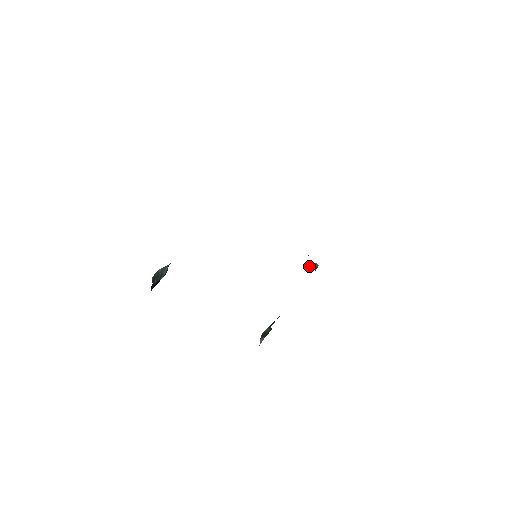
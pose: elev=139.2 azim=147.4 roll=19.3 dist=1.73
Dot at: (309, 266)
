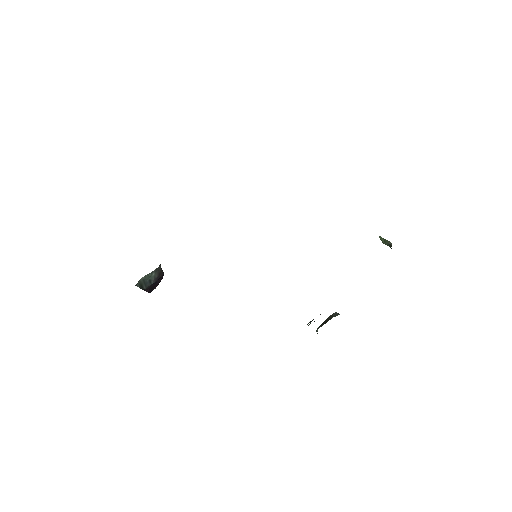
Dot at: (382, 242)
